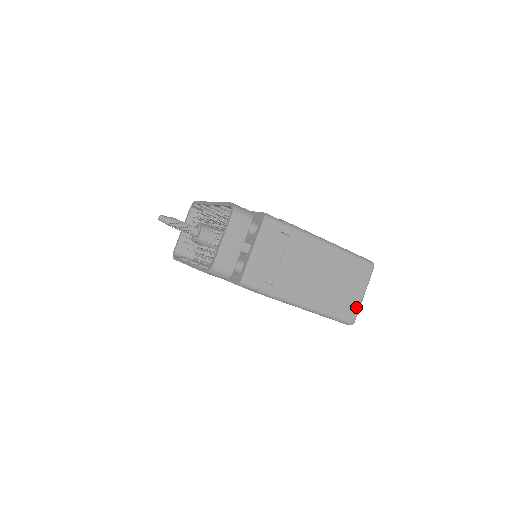
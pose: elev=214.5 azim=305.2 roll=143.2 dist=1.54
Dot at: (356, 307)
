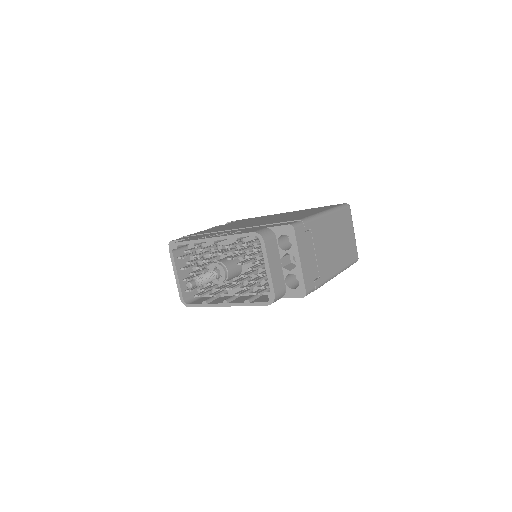
Dot at: (355, 246)
